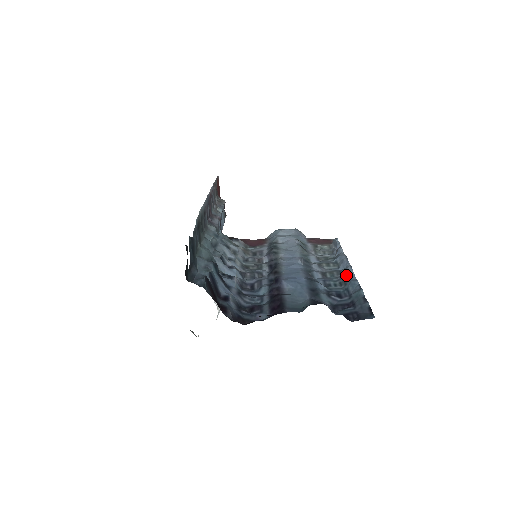
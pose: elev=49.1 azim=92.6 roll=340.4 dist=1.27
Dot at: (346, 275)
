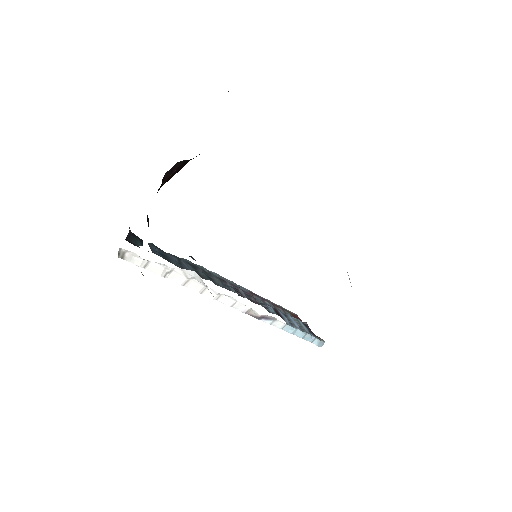
Dot at: occluded
